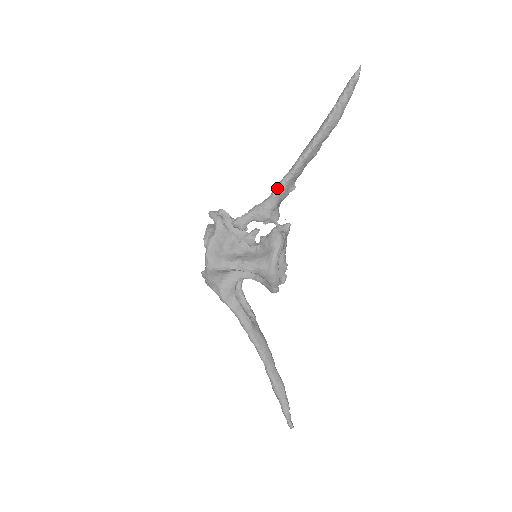
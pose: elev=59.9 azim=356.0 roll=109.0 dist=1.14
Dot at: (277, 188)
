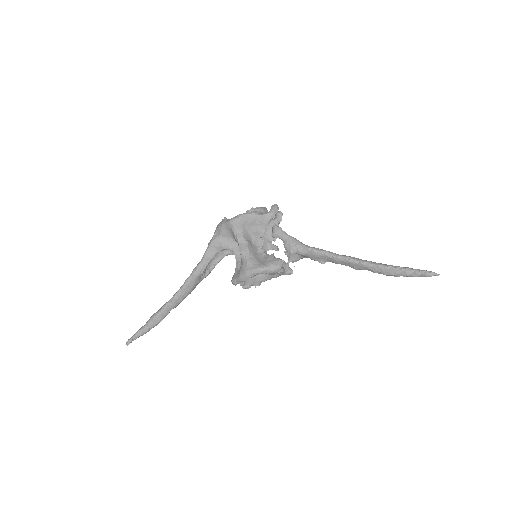
Dot at: (317, 249)
